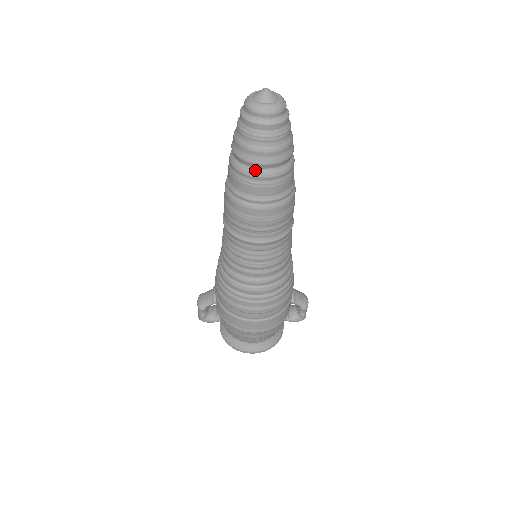
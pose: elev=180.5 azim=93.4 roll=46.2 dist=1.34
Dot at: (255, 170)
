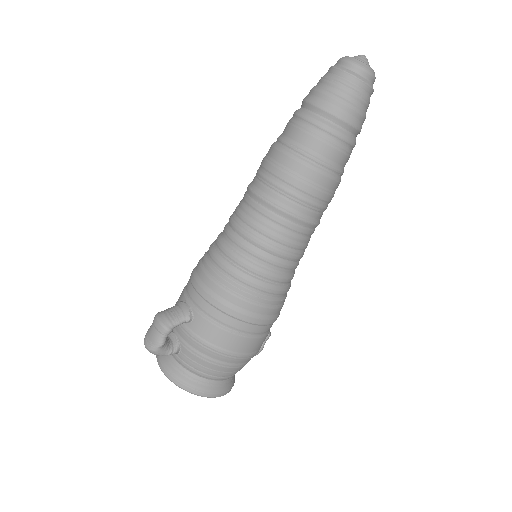
Dot at: (343, 131)
